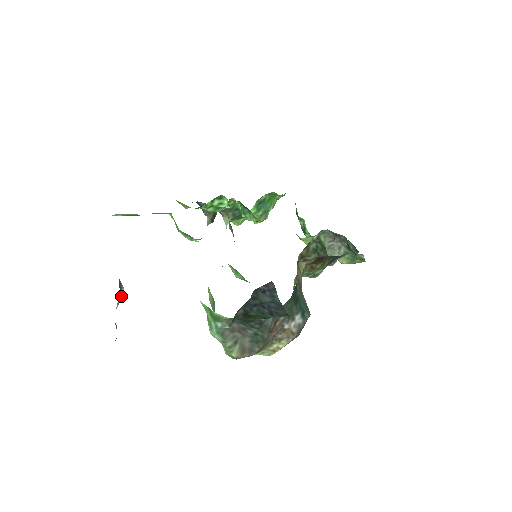
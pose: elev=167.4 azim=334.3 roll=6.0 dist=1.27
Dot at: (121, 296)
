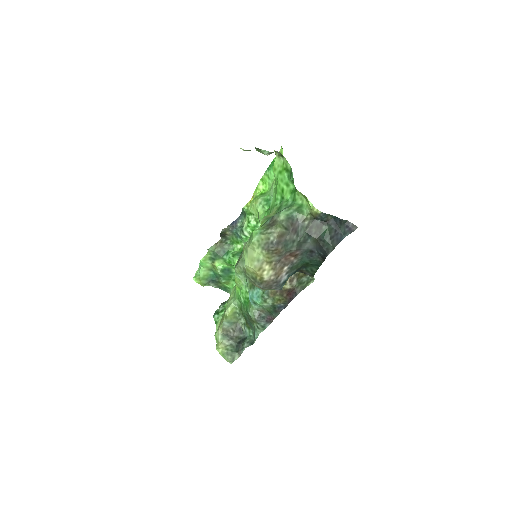
Dot at: (267, 153)
